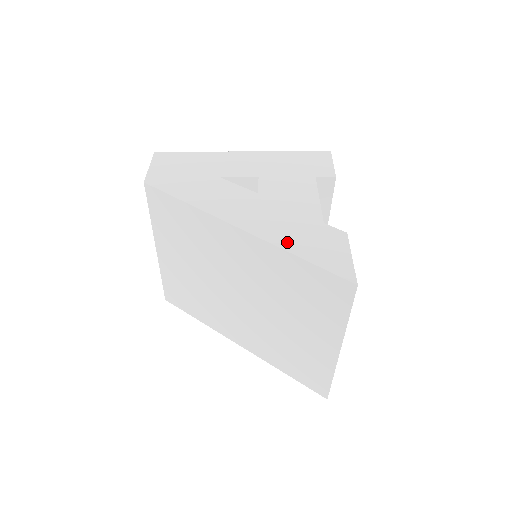
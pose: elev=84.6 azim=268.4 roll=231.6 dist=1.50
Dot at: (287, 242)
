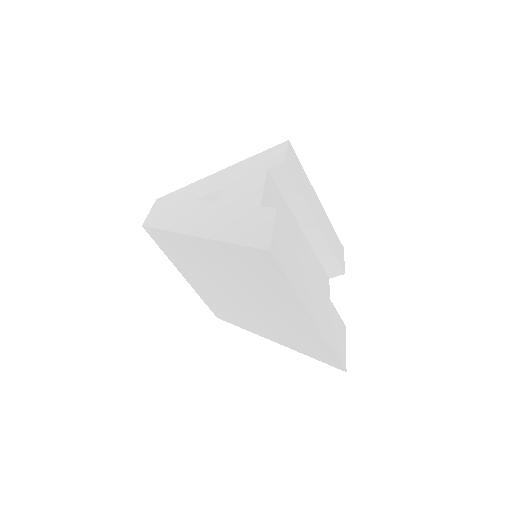
Dot at: (225, 234)
